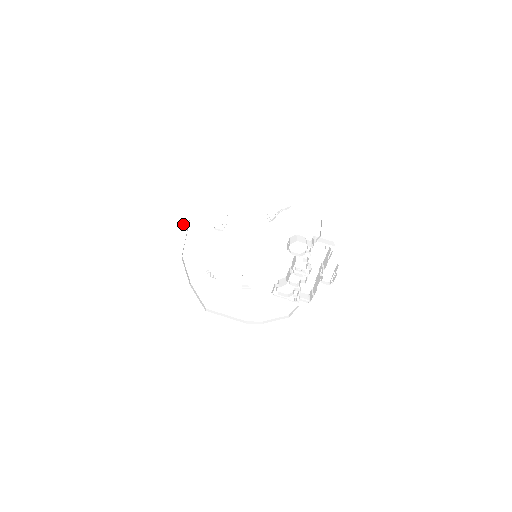
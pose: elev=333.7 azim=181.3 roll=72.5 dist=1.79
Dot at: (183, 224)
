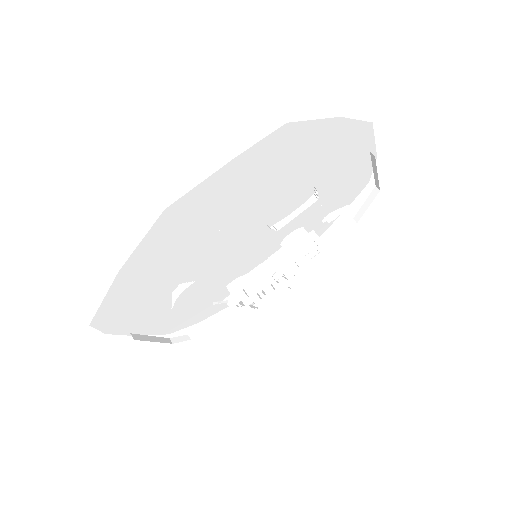
Dot at: (201, 192)
